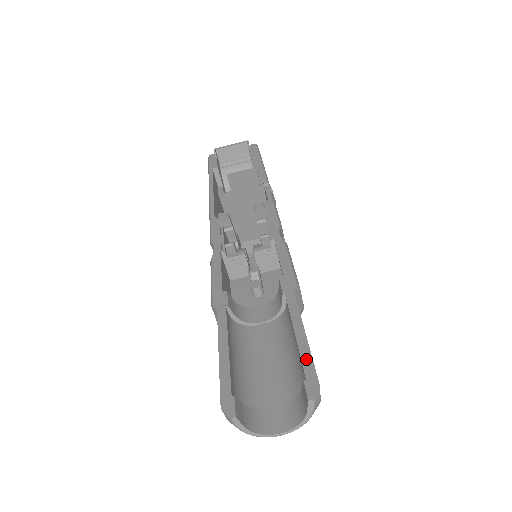
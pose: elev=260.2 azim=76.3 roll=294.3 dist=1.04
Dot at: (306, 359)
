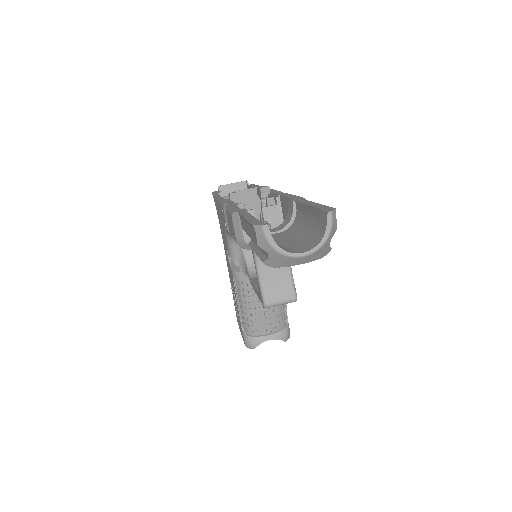
Dot at: (321, 206)
